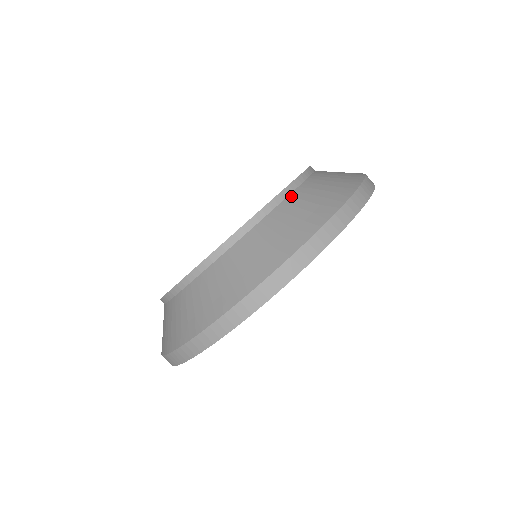
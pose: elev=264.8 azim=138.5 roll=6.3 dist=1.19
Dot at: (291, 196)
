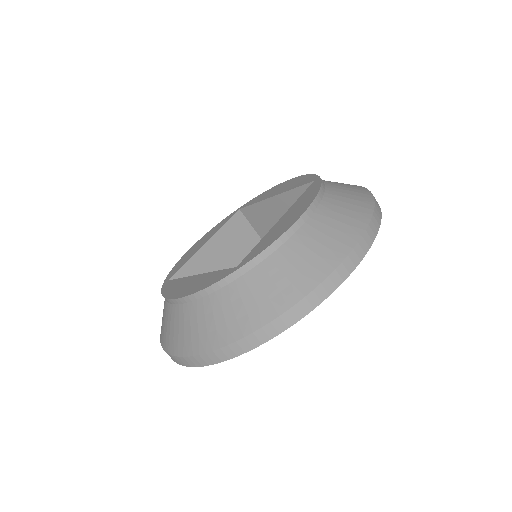
Dot at: (327, 184)
